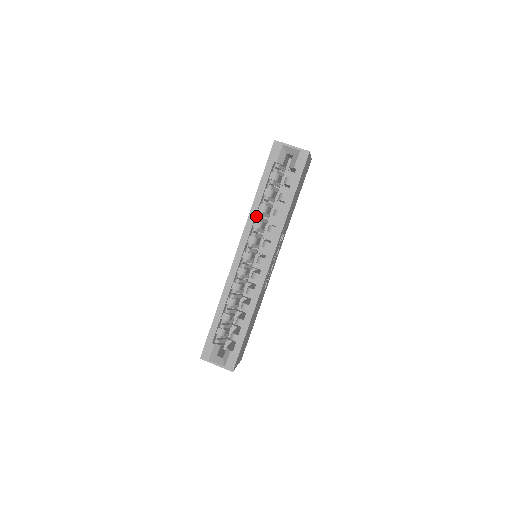
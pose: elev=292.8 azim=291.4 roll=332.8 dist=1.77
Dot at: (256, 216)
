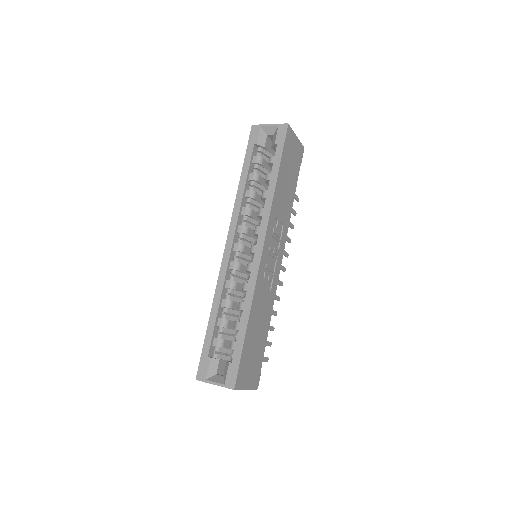
Dot at: (244, 204)
